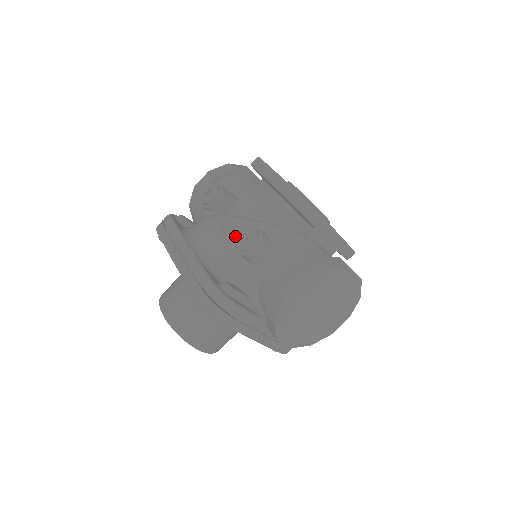
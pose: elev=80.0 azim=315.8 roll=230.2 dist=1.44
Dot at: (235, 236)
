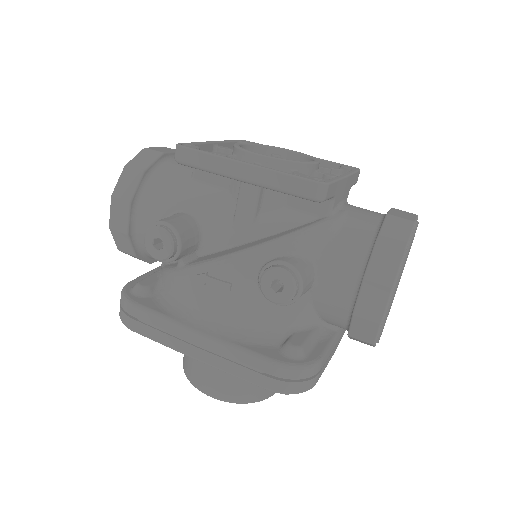
Dot at: (251, 283)
